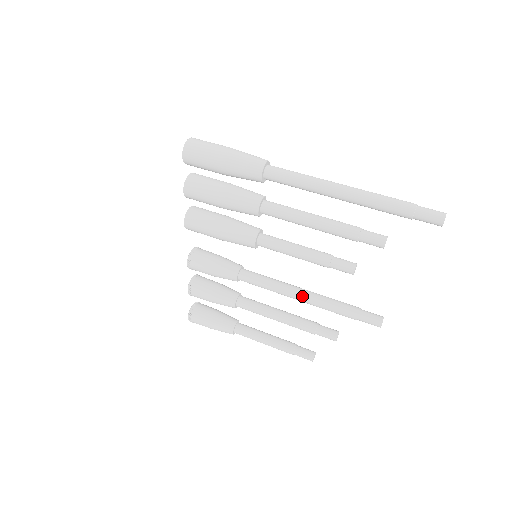
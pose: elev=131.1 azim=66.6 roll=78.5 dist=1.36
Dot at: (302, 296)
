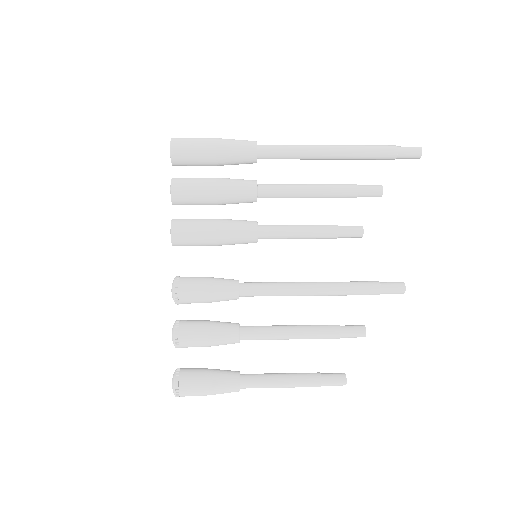
Dot at: (317, 285)
